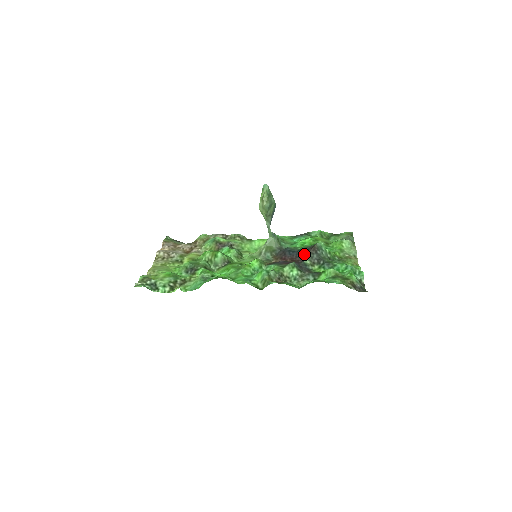
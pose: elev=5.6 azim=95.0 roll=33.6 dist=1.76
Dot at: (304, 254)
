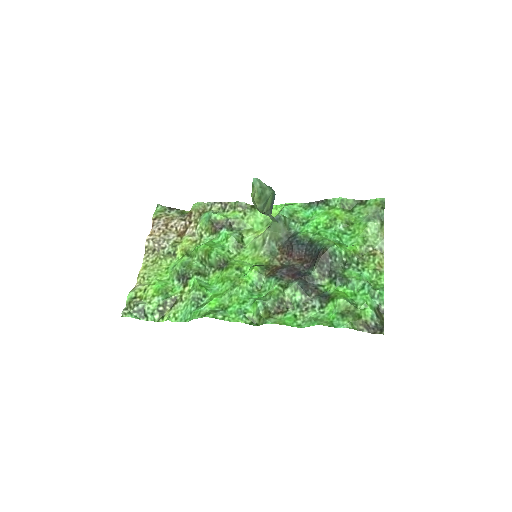
Dot at: (314, 255)
